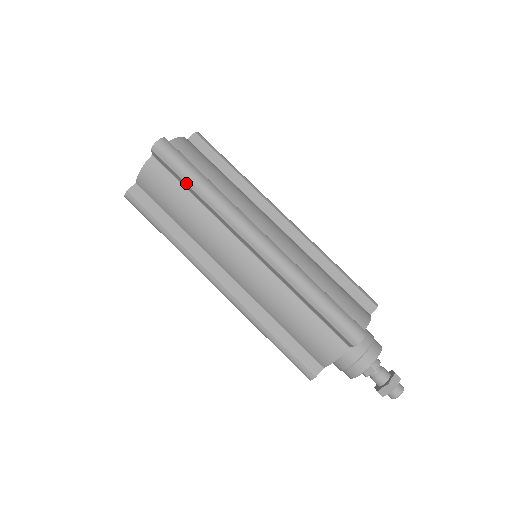
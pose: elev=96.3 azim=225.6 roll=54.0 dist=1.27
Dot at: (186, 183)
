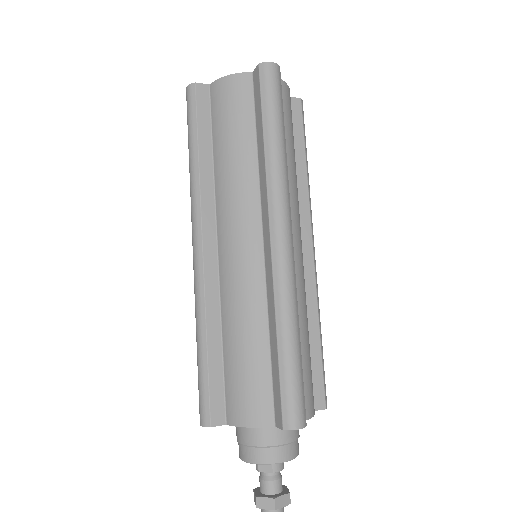
Dot at: (263, 123)
